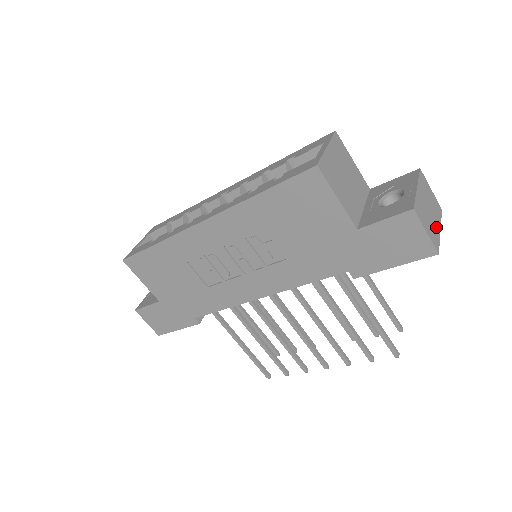
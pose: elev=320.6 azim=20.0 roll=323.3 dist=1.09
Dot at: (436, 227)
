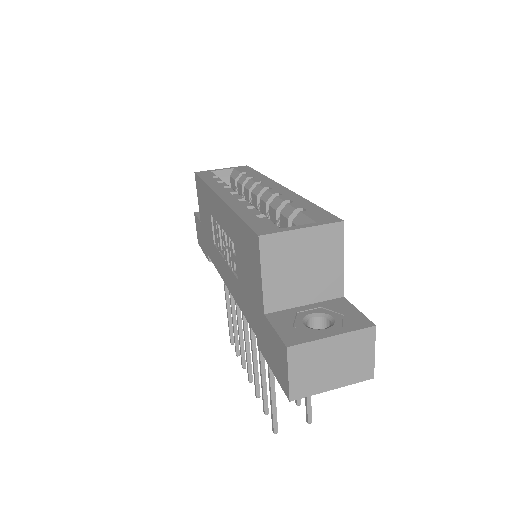
Dot at: (325, 382)
